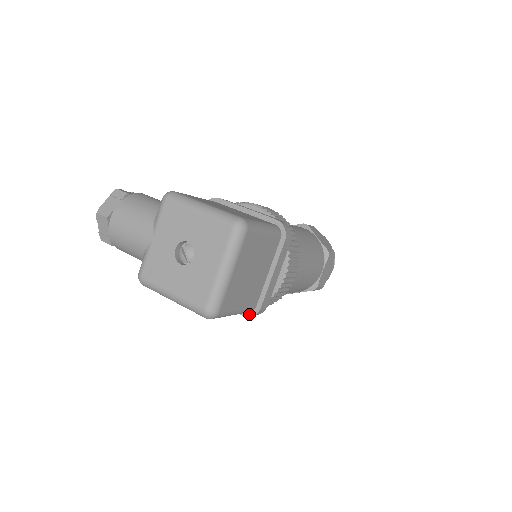
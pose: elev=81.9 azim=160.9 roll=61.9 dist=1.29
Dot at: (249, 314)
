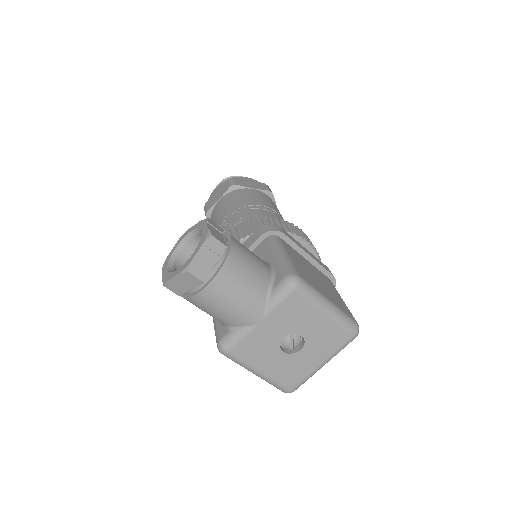
Dot at: occluded
